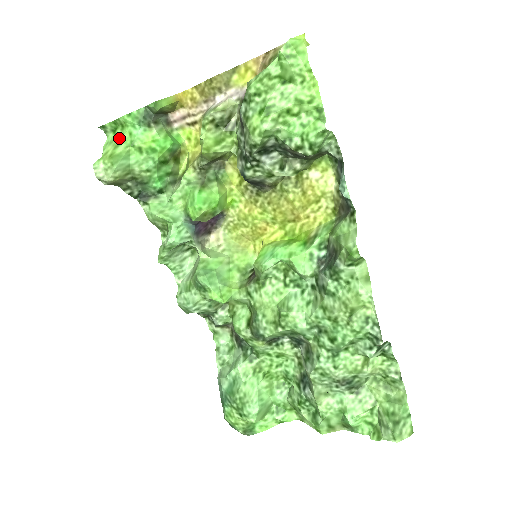
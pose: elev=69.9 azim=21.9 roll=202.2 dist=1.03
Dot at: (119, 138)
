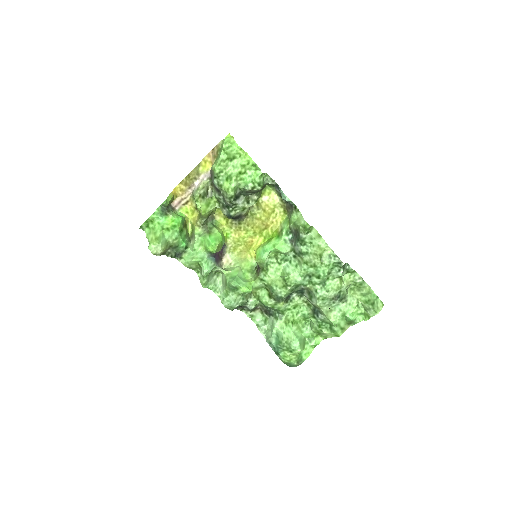
Dot at: (154, 228)
